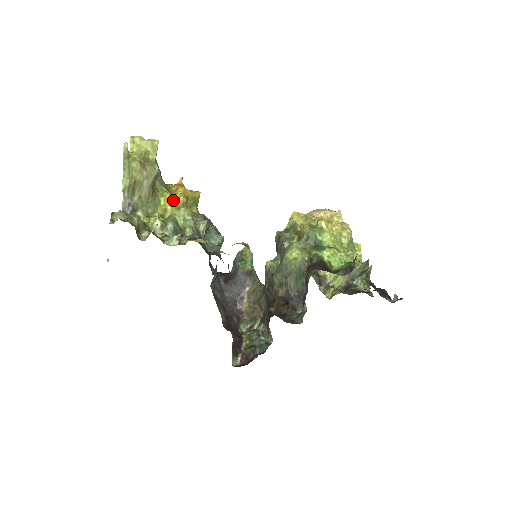
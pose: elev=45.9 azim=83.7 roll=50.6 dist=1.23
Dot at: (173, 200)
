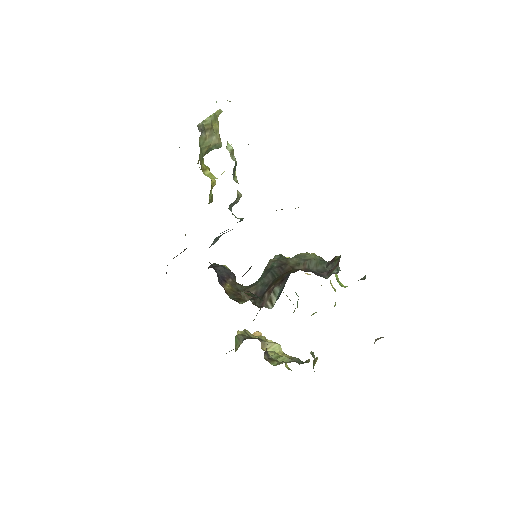
Dot at: occluded
